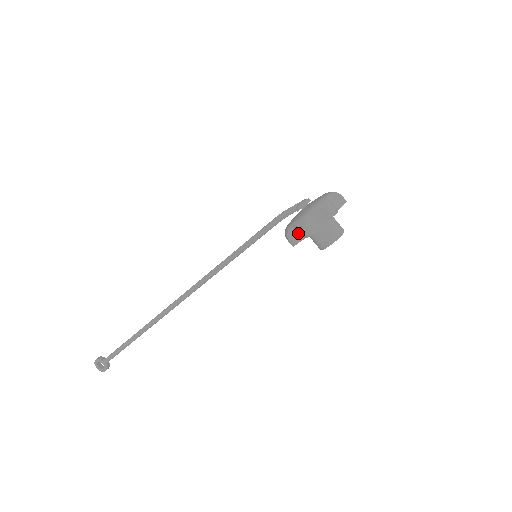
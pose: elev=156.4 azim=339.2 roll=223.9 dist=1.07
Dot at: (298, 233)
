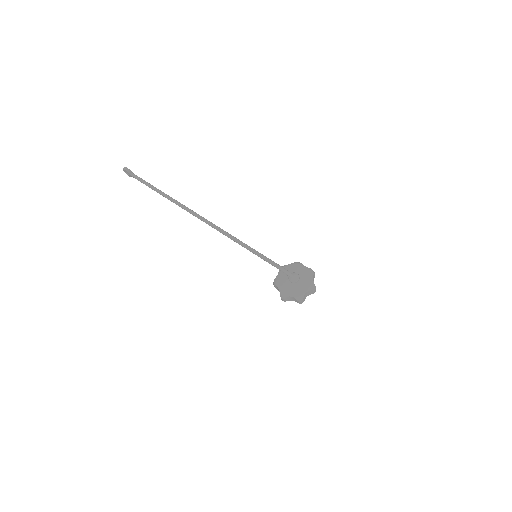
Dot at: occluded
